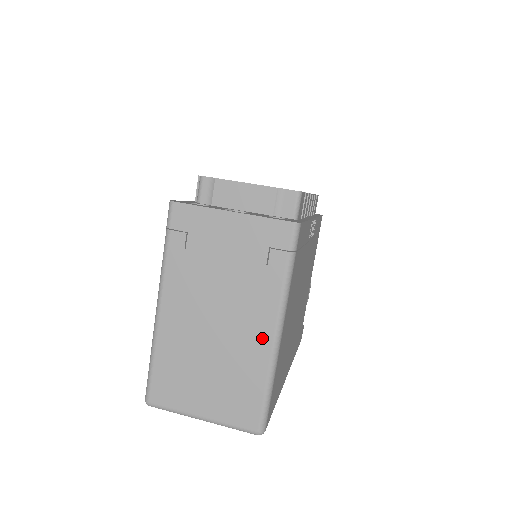
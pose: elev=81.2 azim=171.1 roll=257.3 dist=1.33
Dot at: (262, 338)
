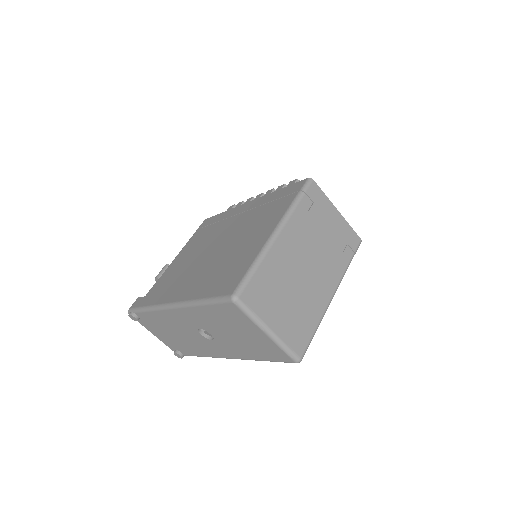
Dot at: (326, 294)
